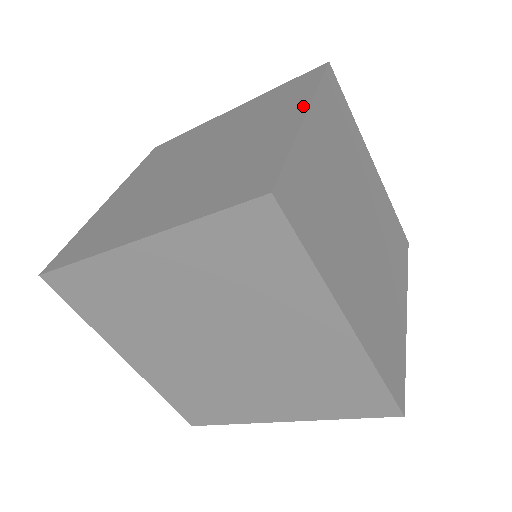
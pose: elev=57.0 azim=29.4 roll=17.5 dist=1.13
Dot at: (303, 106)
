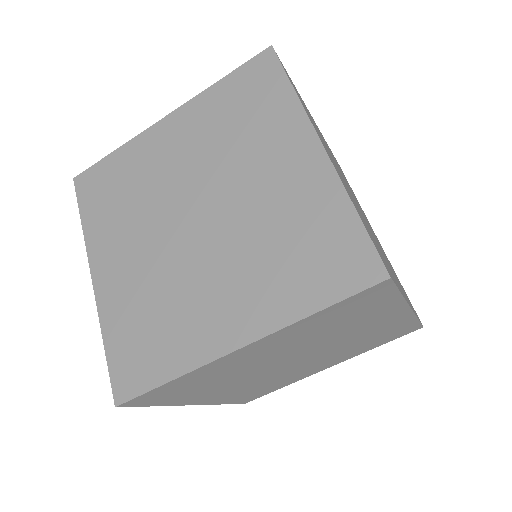
Dot at: (254, 332)
